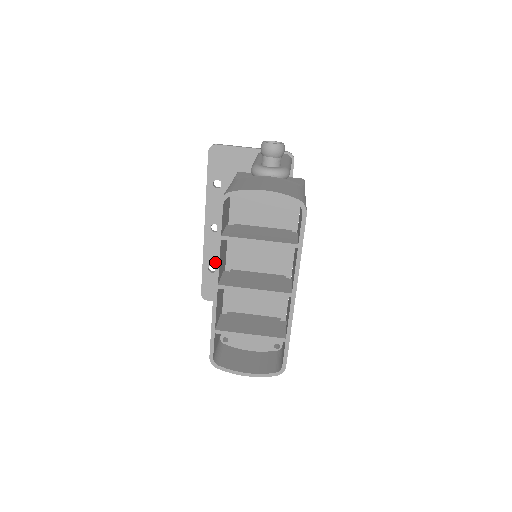
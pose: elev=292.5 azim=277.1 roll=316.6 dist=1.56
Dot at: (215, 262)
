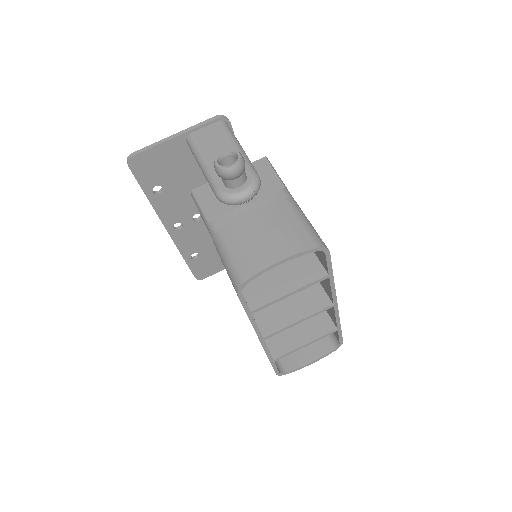
Dot at: occluded
